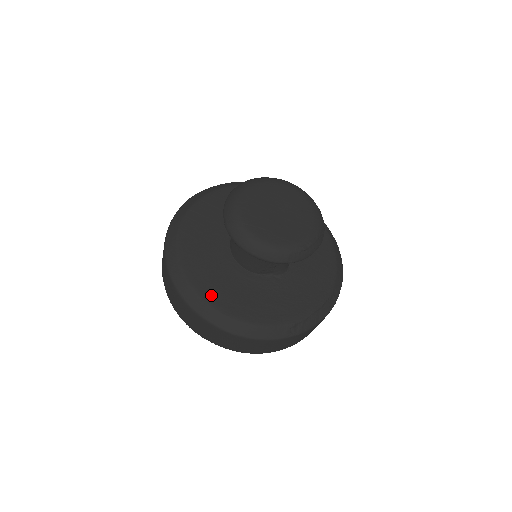
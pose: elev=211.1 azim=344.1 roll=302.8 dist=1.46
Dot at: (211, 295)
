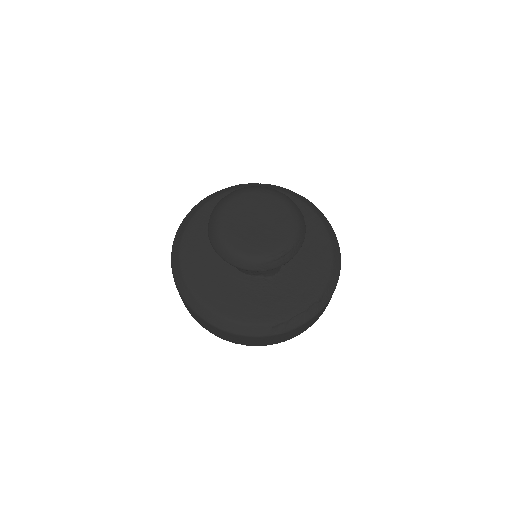
Dot at: (203, 293)
